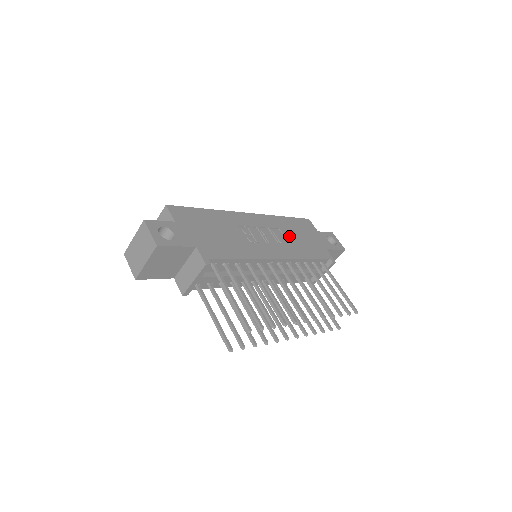
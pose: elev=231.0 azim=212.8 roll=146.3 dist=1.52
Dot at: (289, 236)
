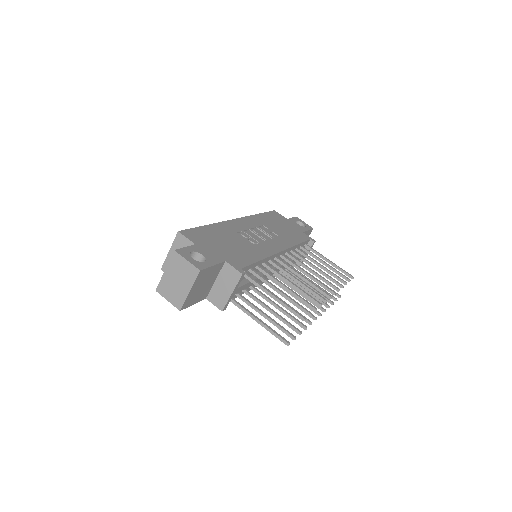
Dot at: (274, 229)
